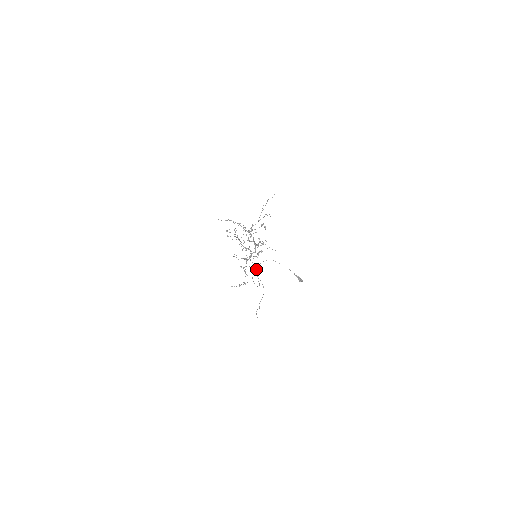
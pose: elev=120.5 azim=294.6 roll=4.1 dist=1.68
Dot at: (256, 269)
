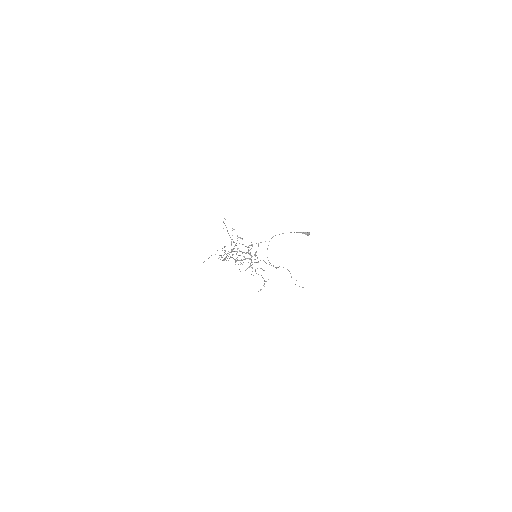
Dot at: occluded
